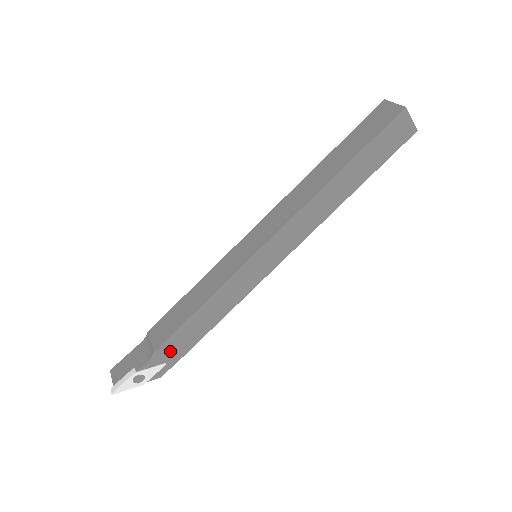
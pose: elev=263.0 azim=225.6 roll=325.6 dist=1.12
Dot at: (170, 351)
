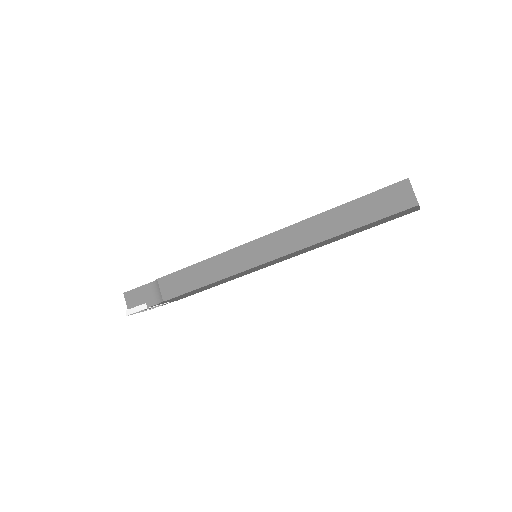
Dot at: (174, 299)
